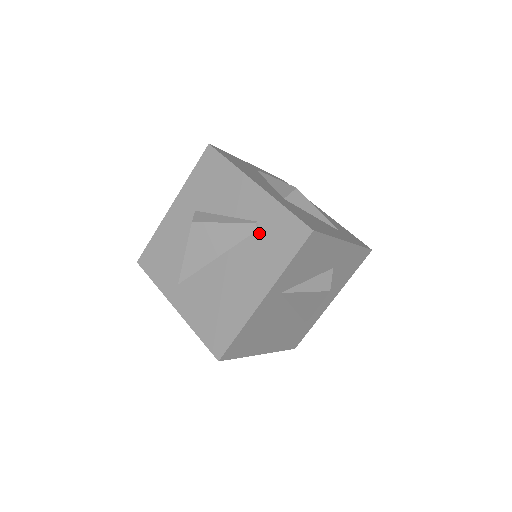
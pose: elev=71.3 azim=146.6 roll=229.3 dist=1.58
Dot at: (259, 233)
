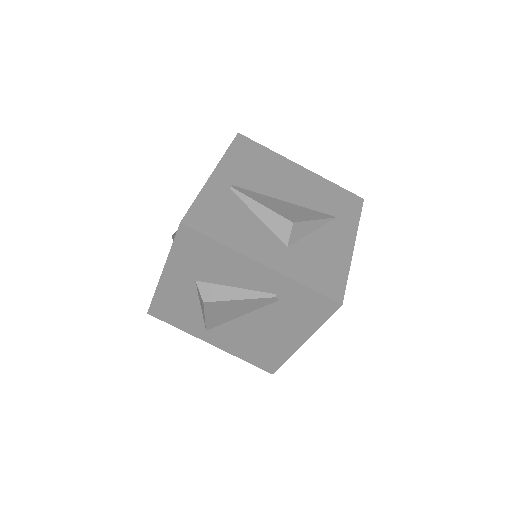
Dot at: (282, 303)
